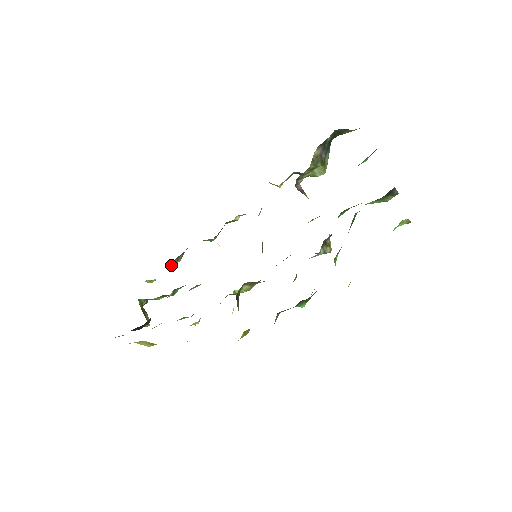
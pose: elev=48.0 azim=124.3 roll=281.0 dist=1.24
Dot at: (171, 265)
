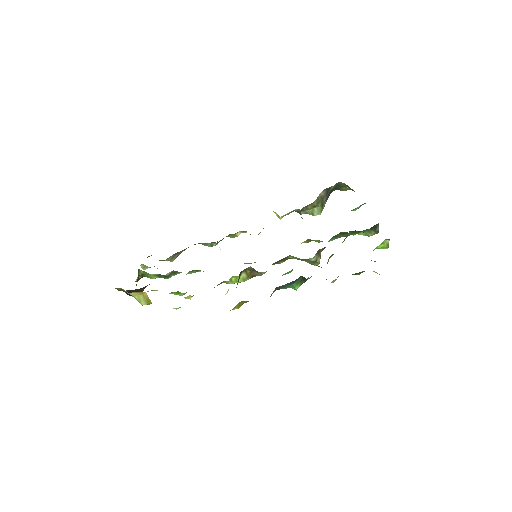
Dot at: (166, 260)
